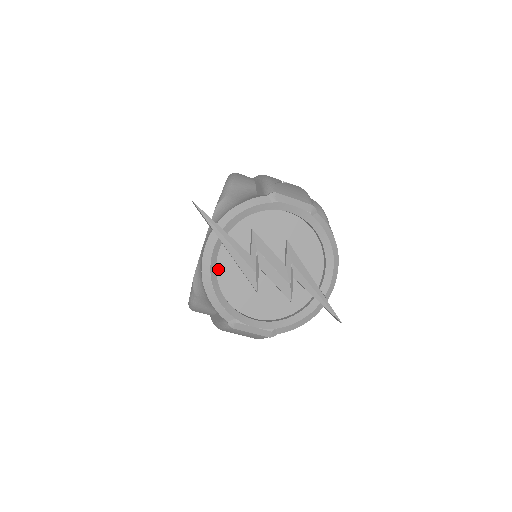
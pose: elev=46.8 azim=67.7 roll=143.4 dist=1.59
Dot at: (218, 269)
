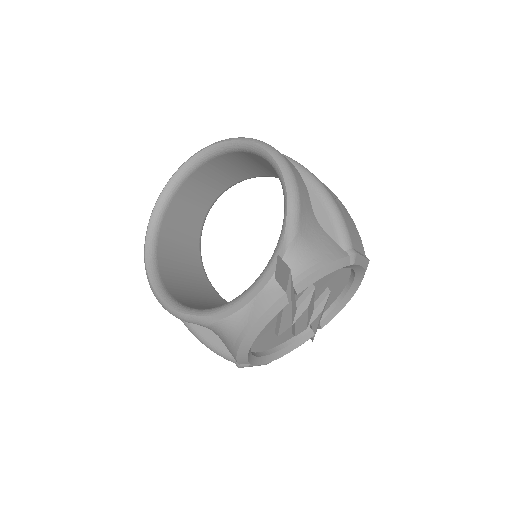
Dot at: occluded
